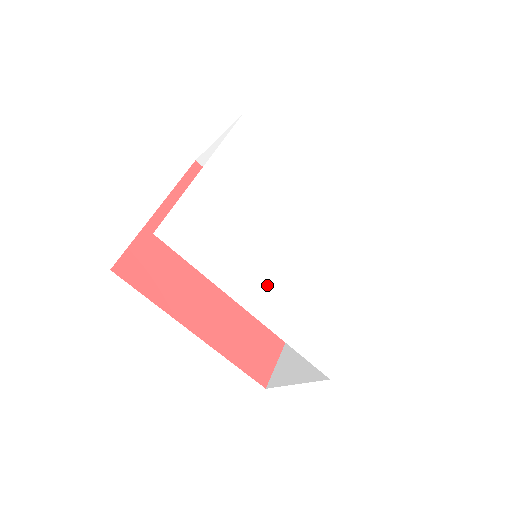
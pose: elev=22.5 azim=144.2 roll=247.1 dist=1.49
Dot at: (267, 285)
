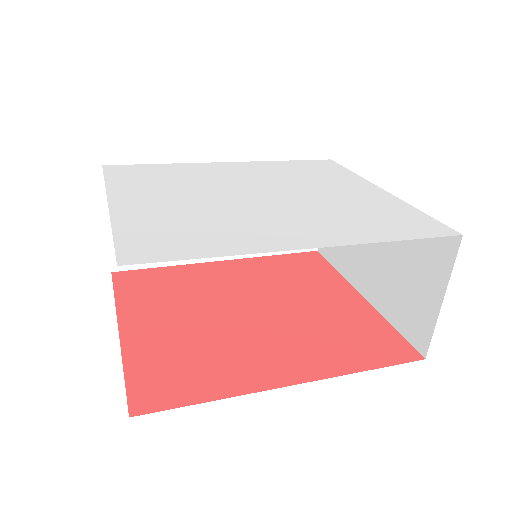
Dot at: (295, 224)
